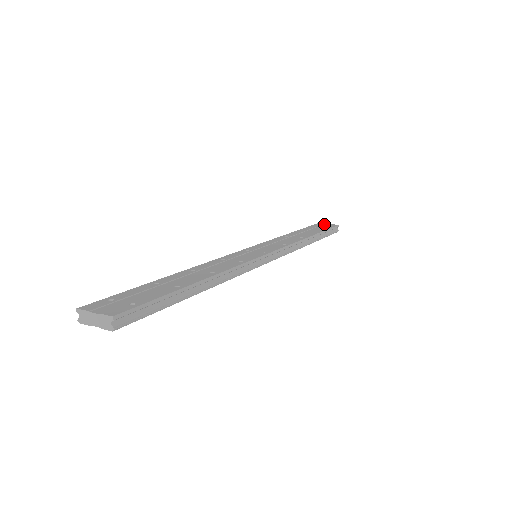
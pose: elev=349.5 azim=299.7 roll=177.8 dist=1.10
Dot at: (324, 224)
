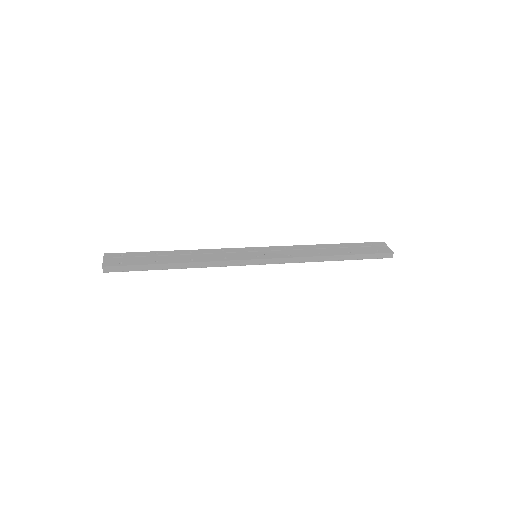
Dot at: (386, 245)
